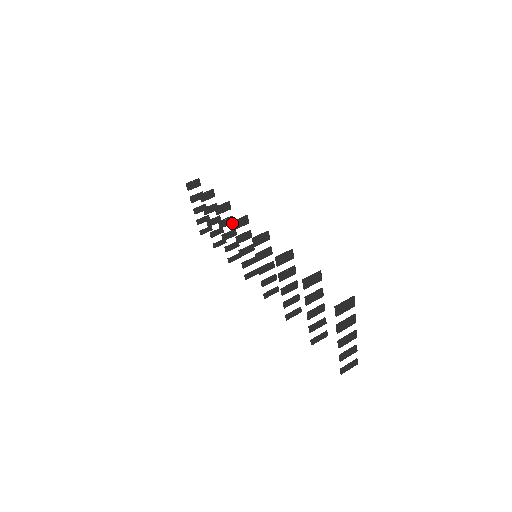
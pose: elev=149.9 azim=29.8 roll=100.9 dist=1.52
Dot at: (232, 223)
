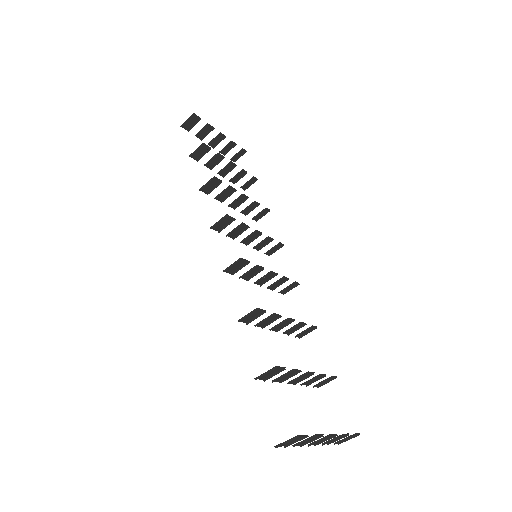
Dot at: (212, 228)
